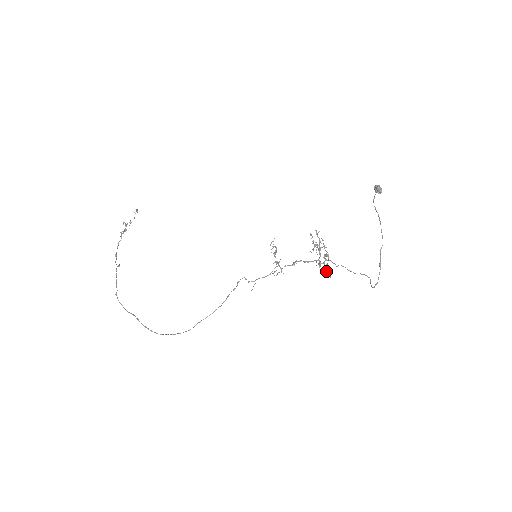
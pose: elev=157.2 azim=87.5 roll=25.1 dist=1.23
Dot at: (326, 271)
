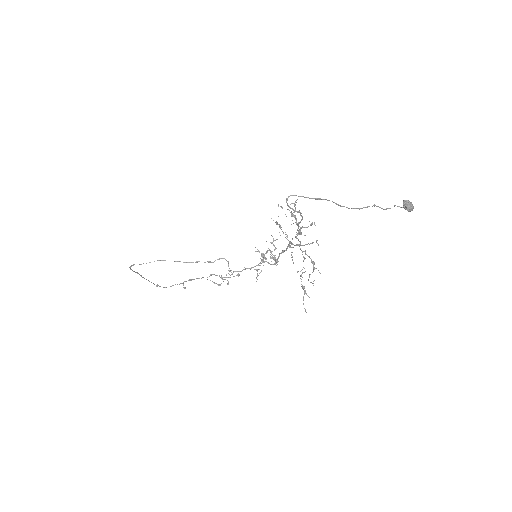
Dot at: occluded
